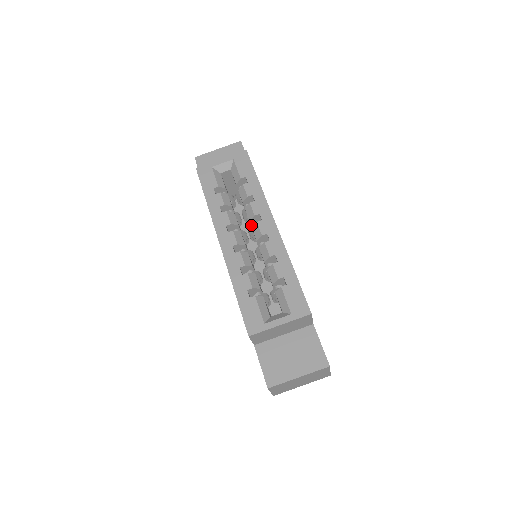
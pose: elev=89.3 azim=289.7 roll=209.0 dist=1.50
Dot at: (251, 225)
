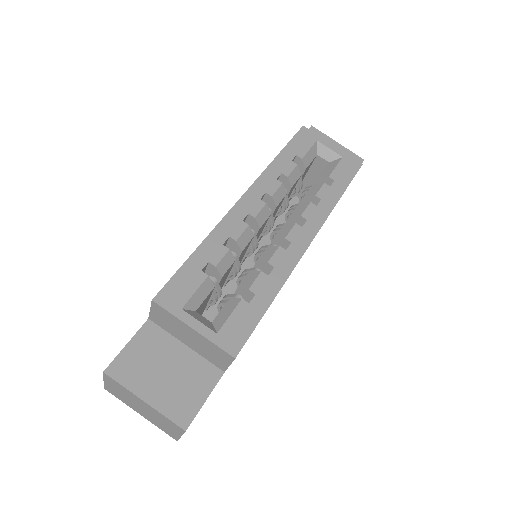
Dot at: (287, 222)
